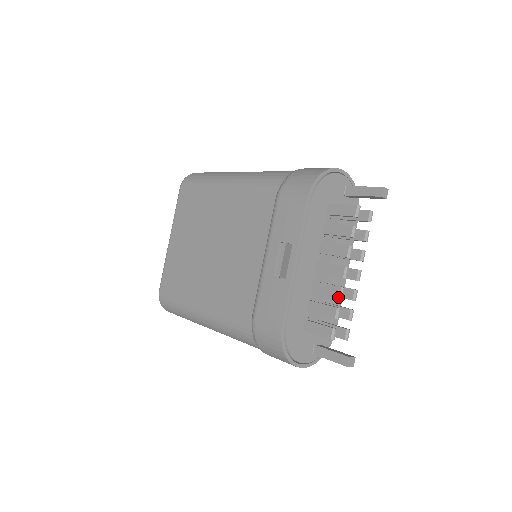
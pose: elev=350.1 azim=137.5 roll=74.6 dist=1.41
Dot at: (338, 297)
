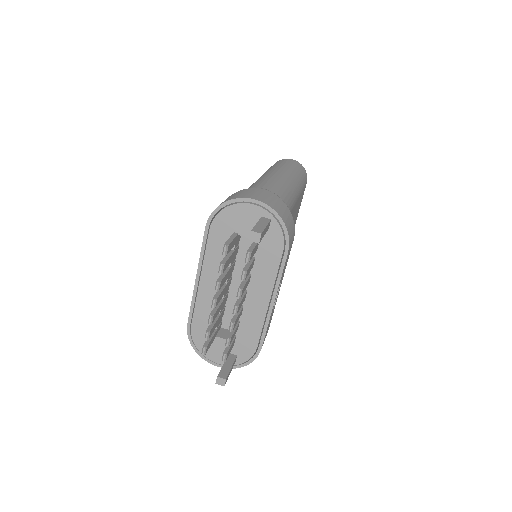
Dot at: (208, 321)
